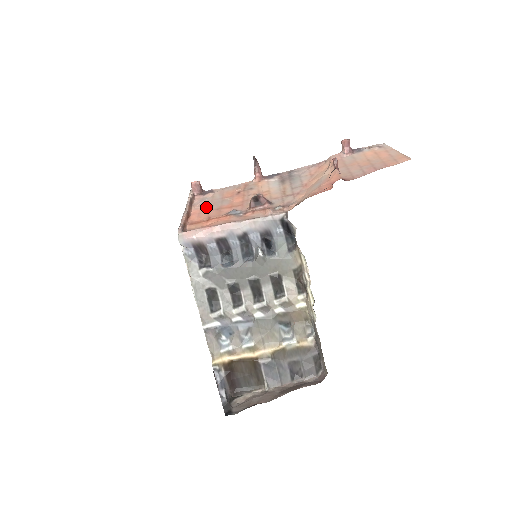
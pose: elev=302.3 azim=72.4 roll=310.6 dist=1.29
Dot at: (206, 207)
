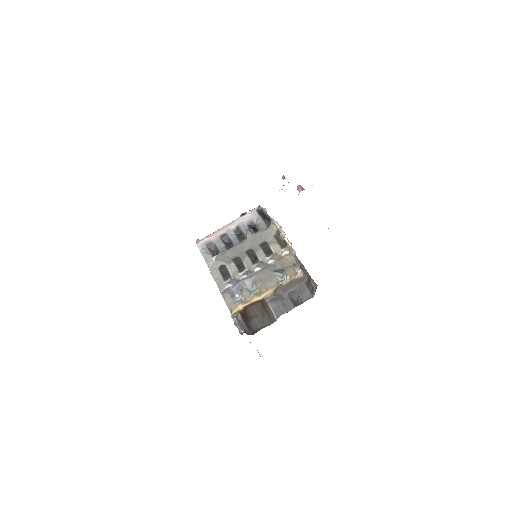
Dot at: occluded
